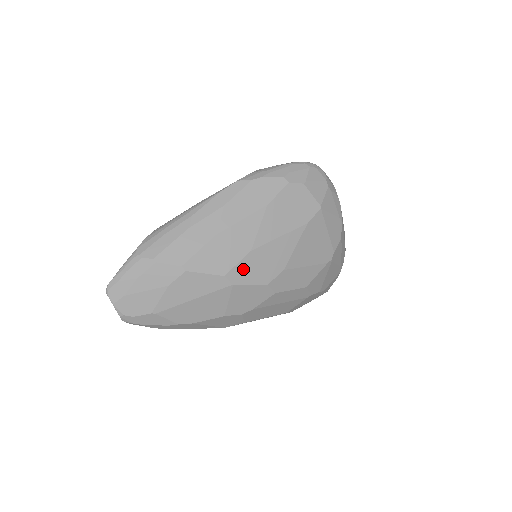
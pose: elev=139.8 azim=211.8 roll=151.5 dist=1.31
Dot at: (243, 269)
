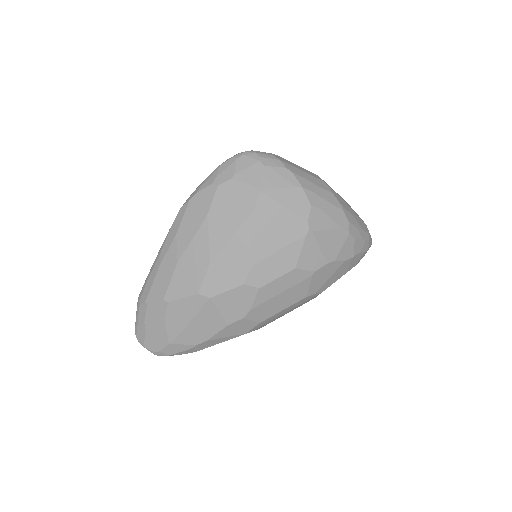
Dot at: (212, 281)
